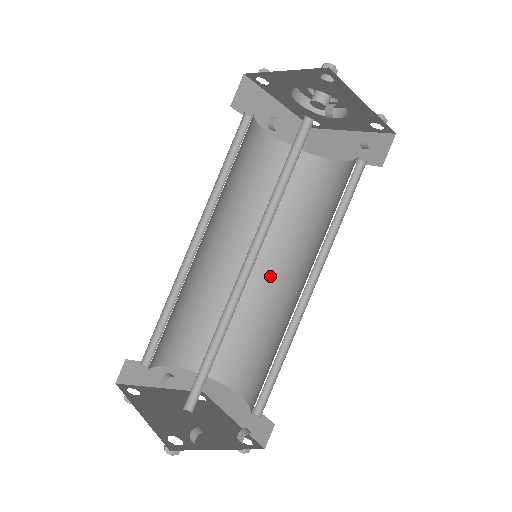
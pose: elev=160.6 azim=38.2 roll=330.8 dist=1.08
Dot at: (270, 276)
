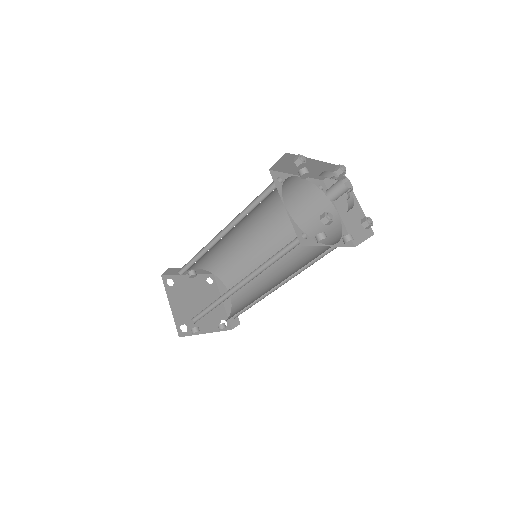
Dot at: (268, 249)
